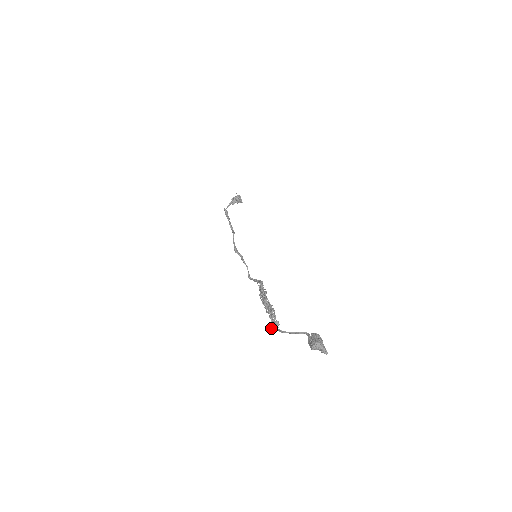
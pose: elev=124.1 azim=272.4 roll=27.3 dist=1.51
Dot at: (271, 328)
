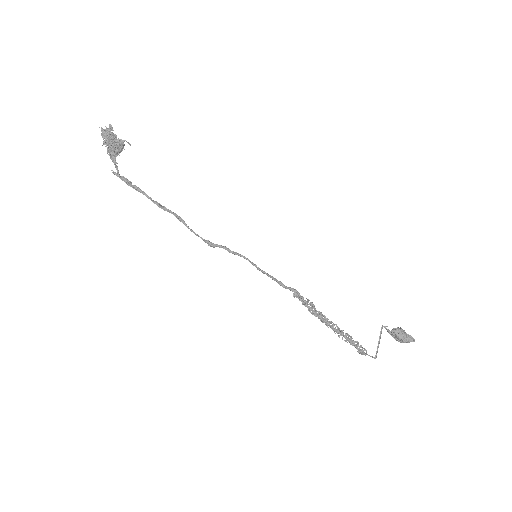
Dot at: occluded
